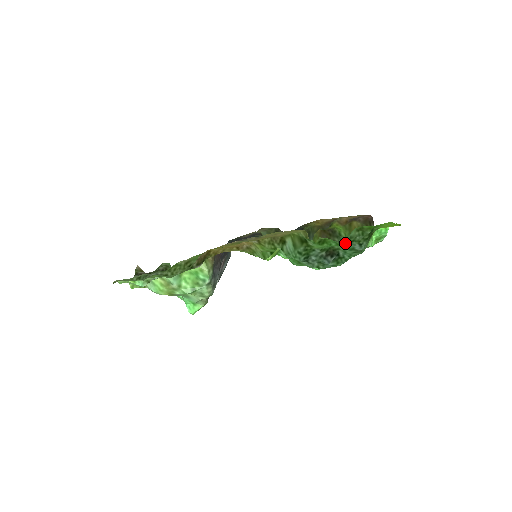
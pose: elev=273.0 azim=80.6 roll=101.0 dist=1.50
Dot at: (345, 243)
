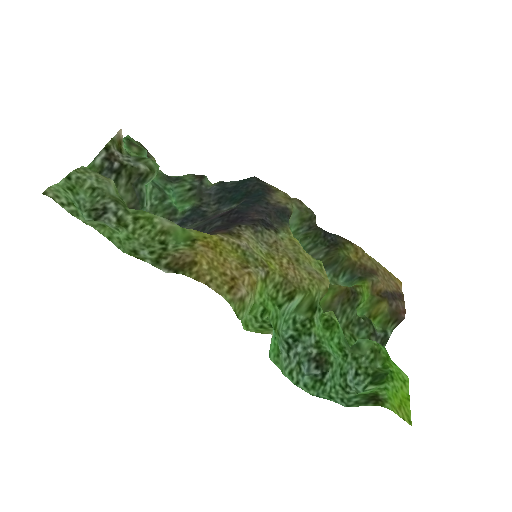
Dot at: (346, 354)
